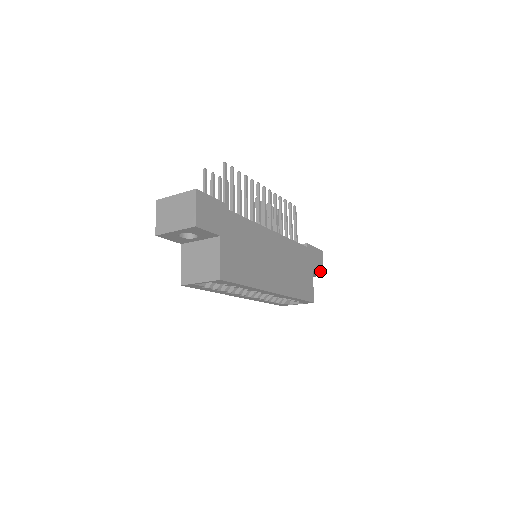
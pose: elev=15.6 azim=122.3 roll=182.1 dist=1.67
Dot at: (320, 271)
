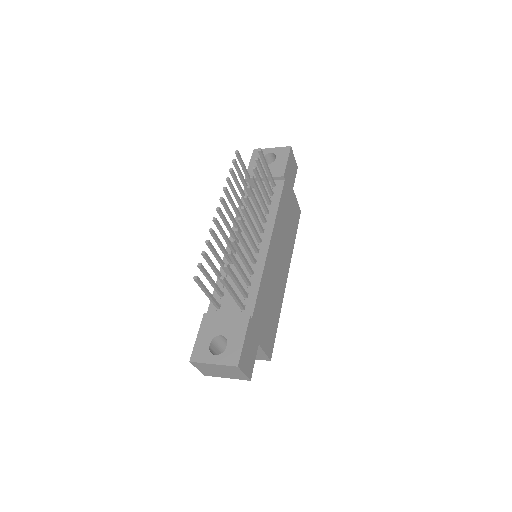
Dot at: (295, 171)
